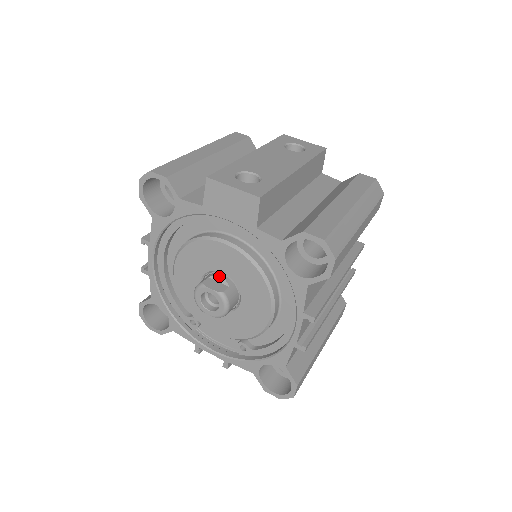
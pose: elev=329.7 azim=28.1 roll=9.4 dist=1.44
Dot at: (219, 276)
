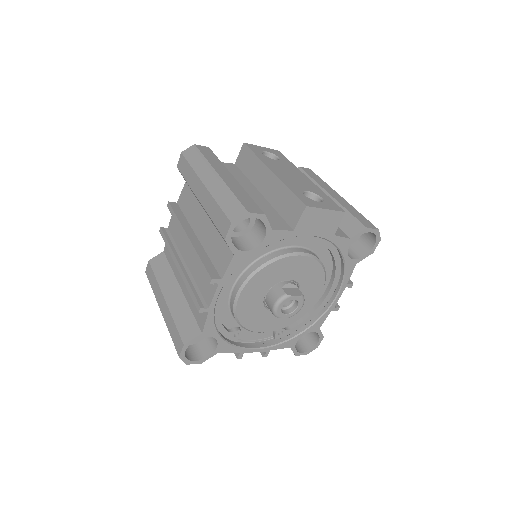
Dot at: (288, 283)
